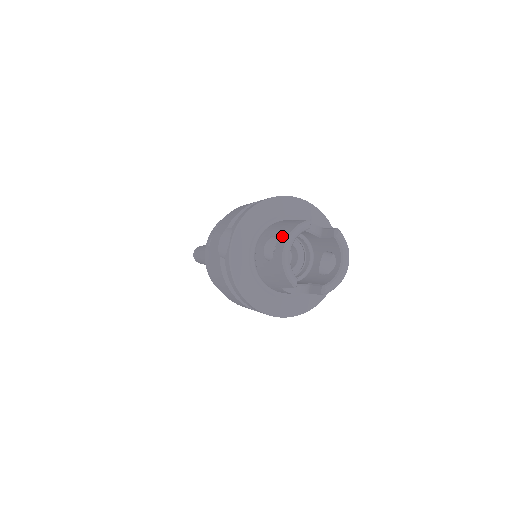
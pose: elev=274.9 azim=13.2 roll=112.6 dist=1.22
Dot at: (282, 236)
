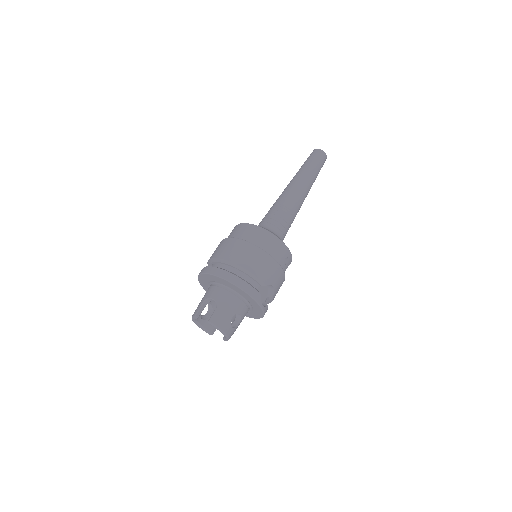
Dot at: occluded
